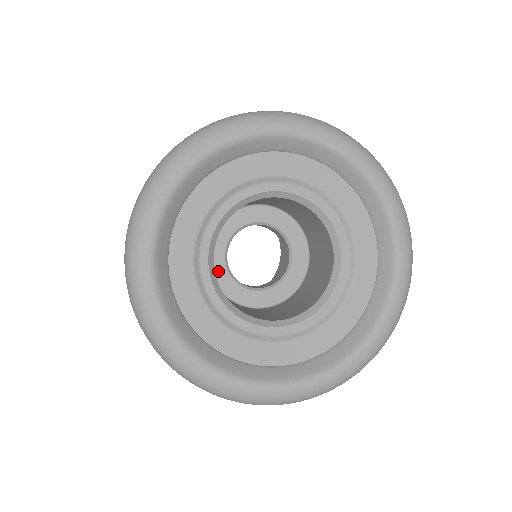
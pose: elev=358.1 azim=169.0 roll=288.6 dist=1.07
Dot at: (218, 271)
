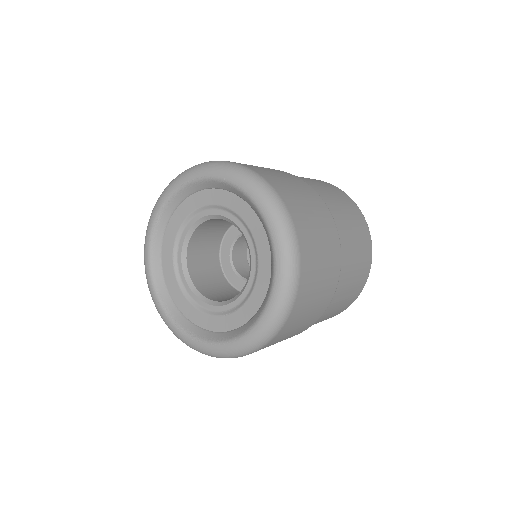
Dot at: (229, 238)
